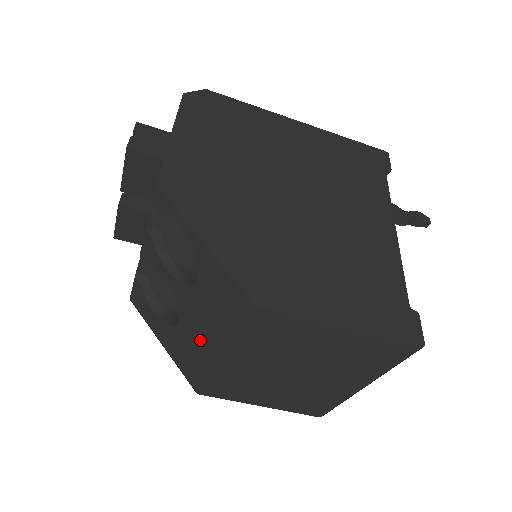
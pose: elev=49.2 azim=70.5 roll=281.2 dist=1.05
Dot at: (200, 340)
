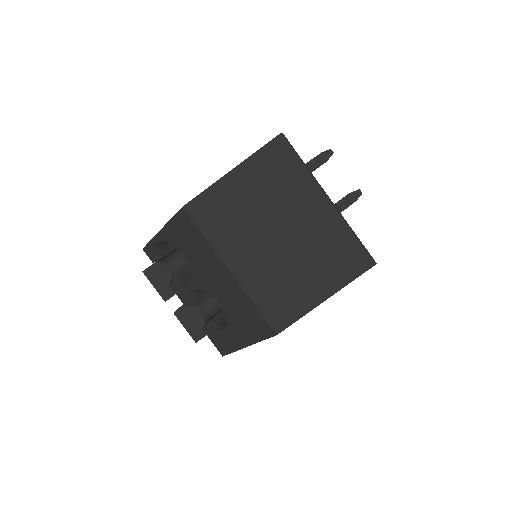
Dot at: (224, 287)
